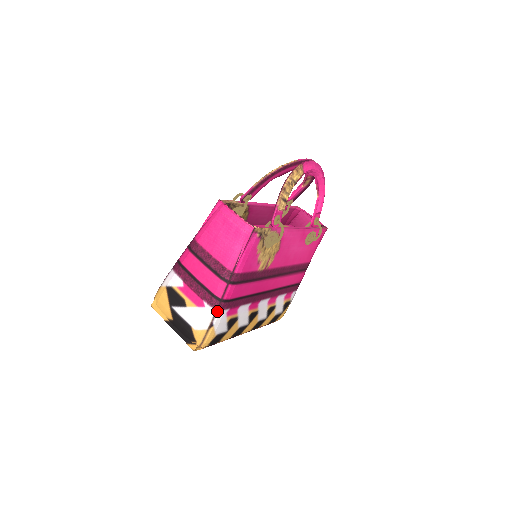
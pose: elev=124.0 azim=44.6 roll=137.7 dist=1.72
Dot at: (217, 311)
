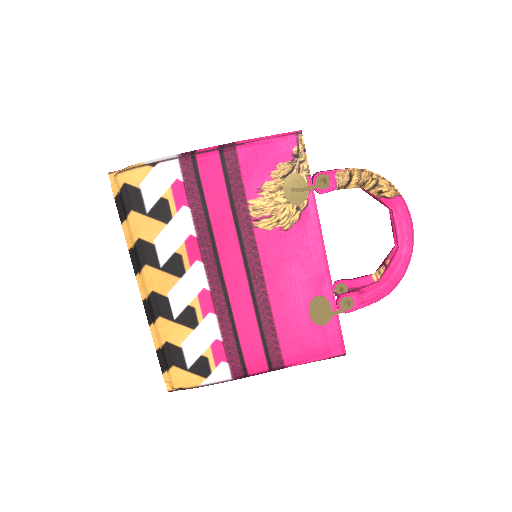
Dot at: (176, 159)
